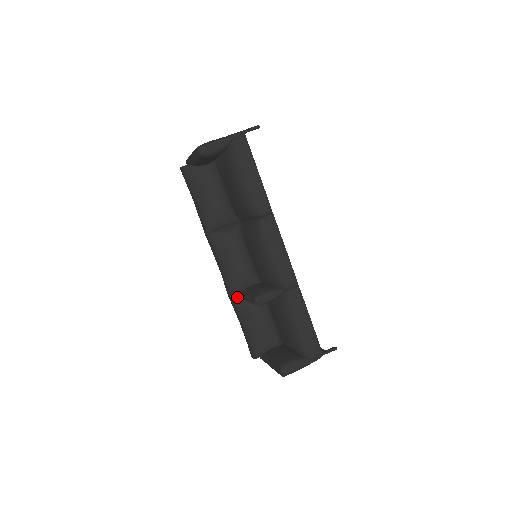
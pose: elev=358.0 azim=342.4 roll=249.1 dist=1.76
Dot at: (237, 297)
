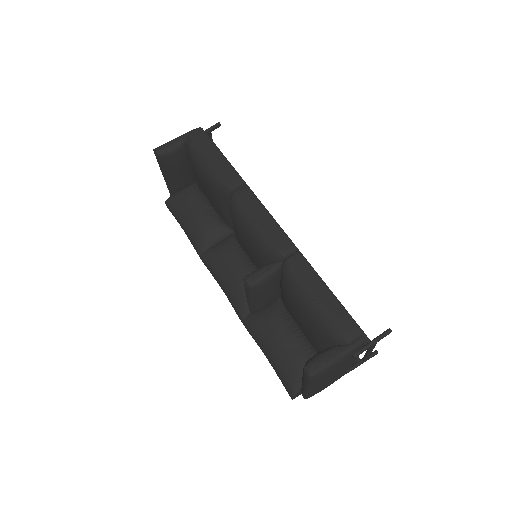
Dot at: (249, 316)
